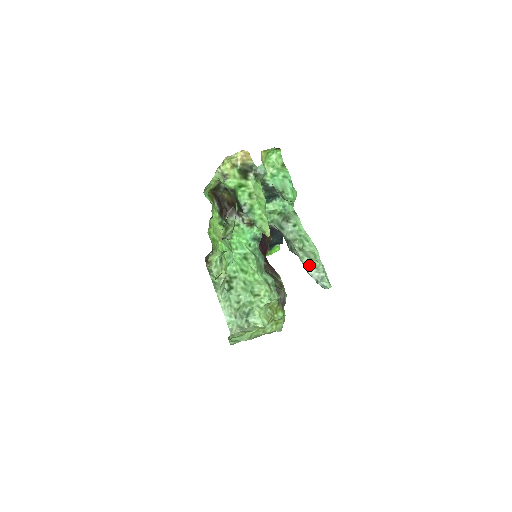
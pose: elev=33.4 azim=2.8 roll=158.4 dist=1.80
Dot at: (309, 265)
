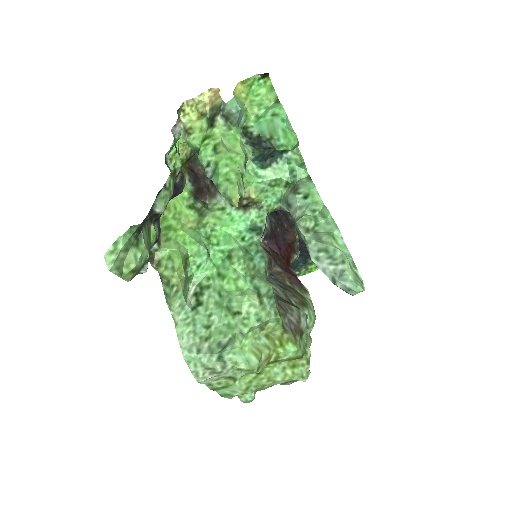
Dot at: (318, 253)
